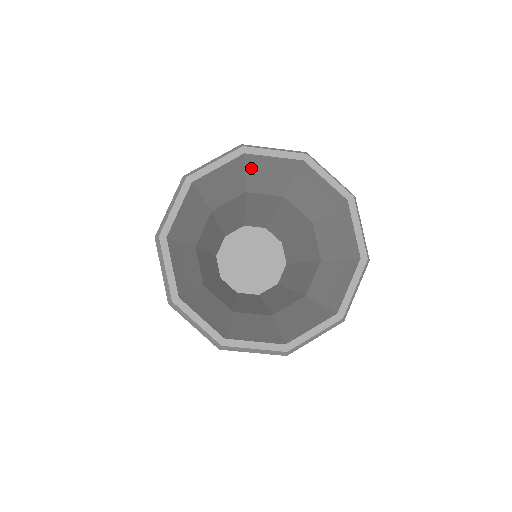
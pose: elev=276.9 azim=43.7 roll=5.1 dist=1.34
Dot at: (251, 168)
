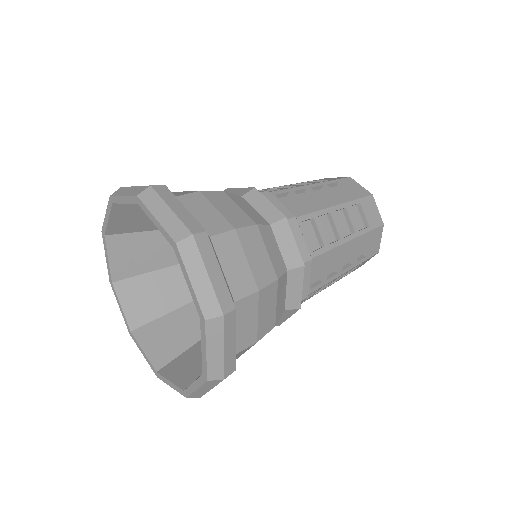
Dot at: occluded
